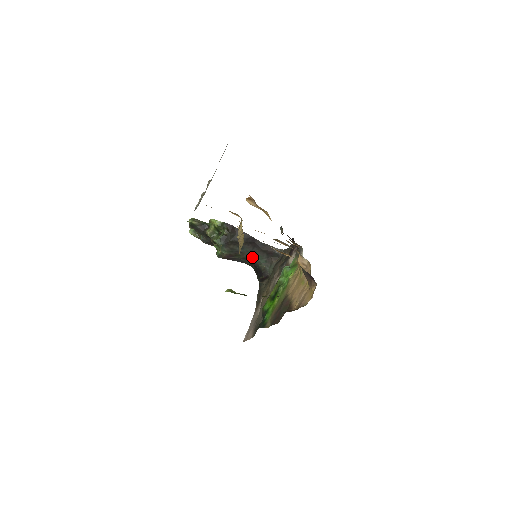
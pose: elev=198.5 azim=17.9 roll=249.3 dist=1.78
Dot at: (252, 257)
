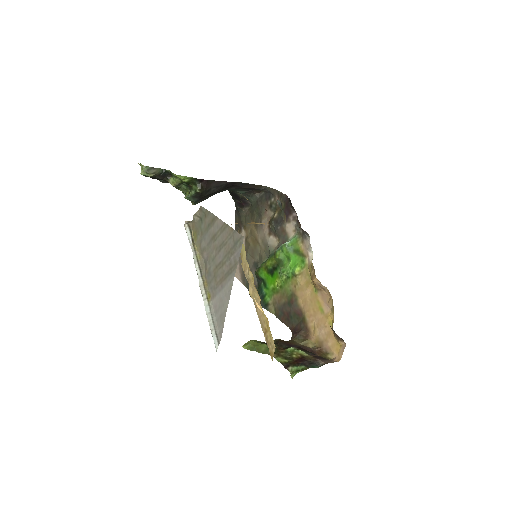
Dot at: occluded
